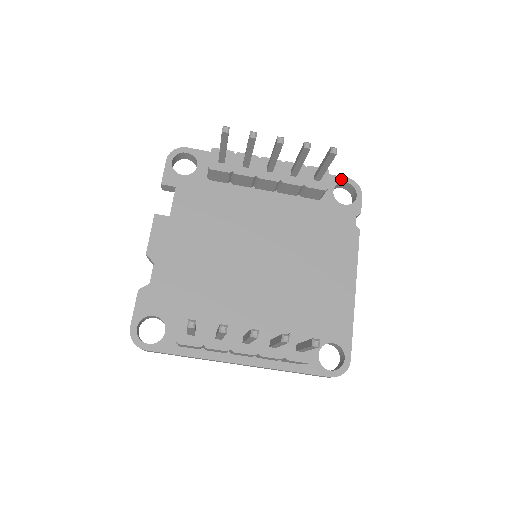
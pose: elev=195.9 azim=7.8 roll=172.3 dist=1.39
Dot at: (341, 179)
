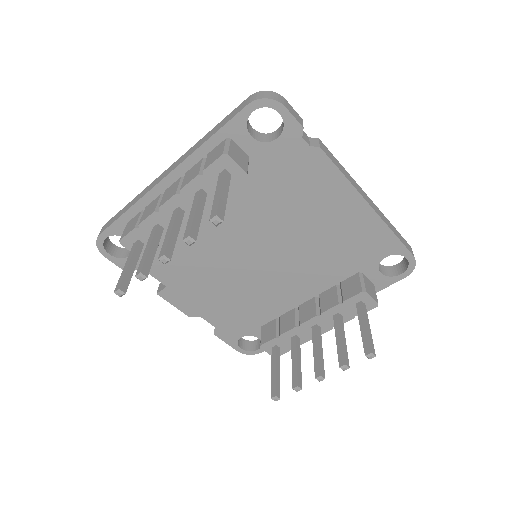
Dot at: (244, 114)
